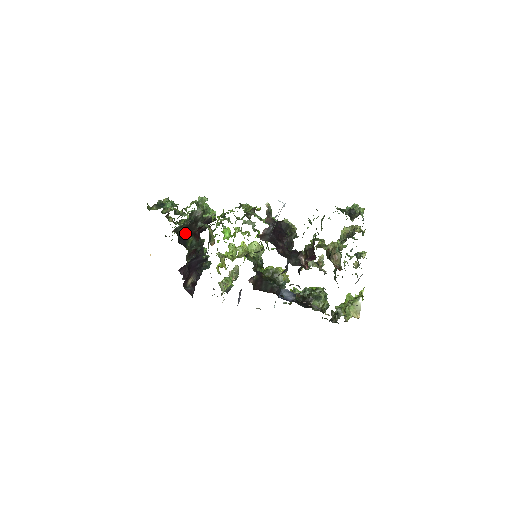
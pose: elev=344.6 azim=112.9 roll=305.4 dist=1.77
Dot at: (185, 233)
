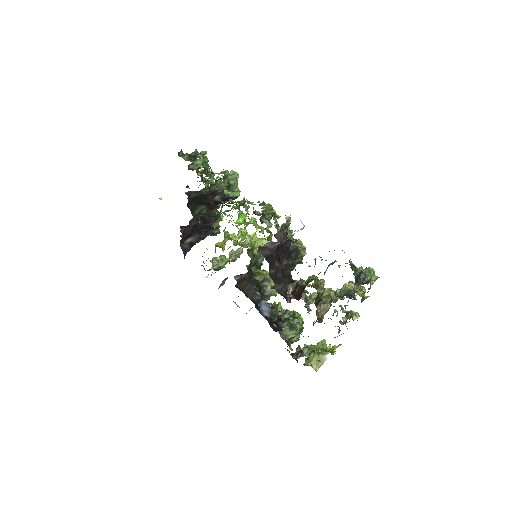
Dot at: (198, 199)
